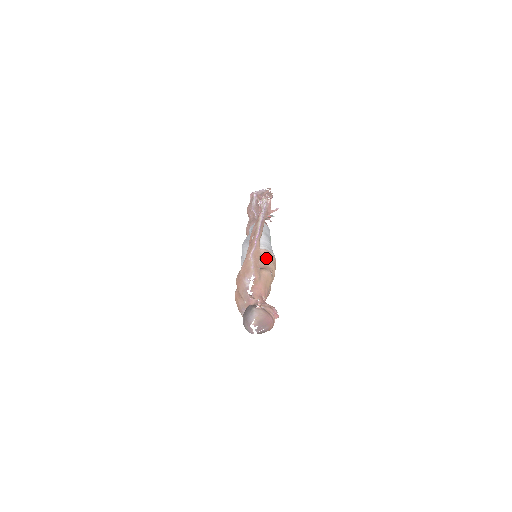
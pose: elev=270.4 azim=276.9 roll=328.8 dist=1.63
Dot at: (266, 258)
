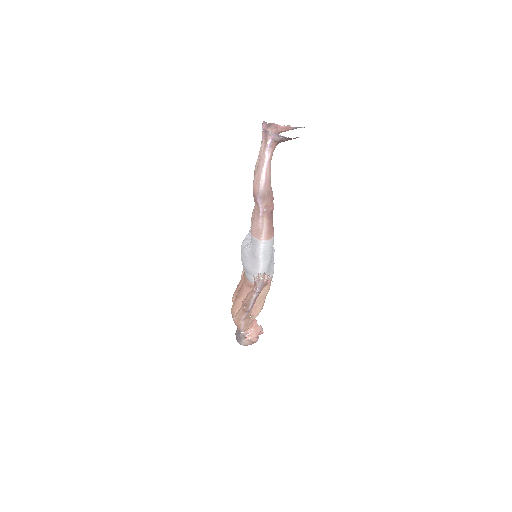
Dot at: (260, 296)
